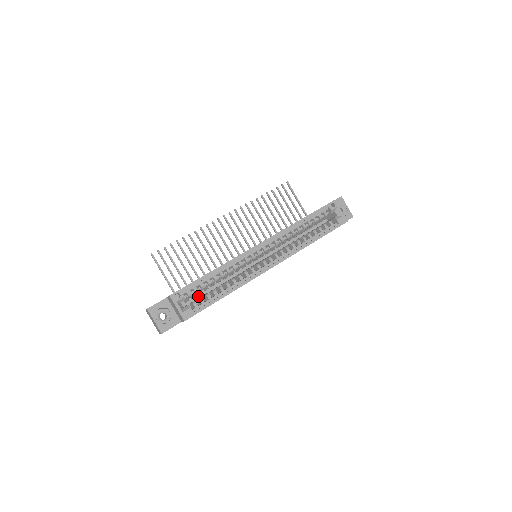
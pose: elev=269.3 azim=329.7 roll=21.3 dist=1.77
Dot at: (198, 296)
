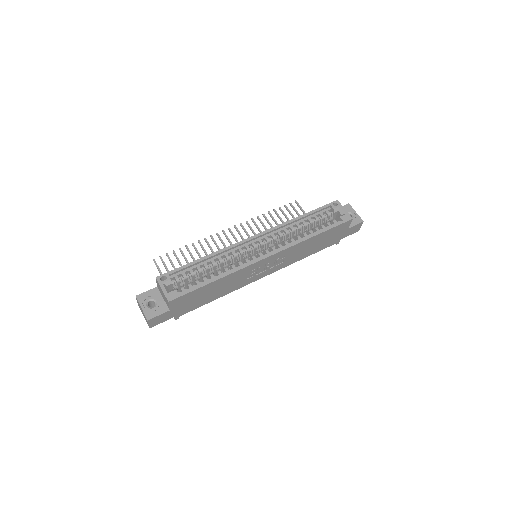
Dot at: occluded
